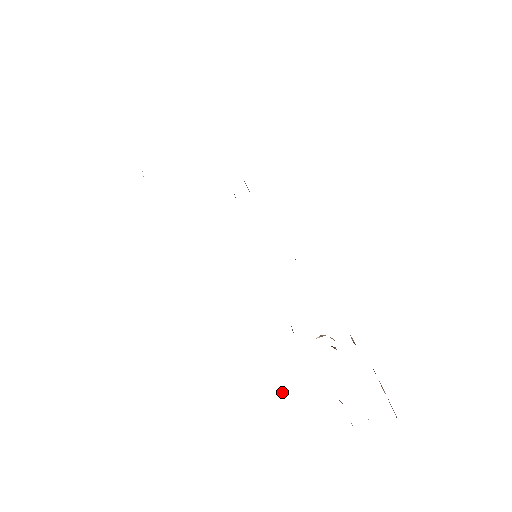
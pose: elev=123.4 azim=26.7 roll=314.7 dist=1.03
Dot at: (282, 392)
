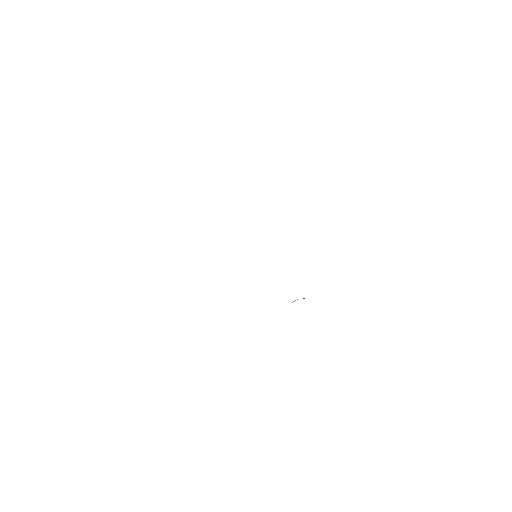
Dot at: occluded
